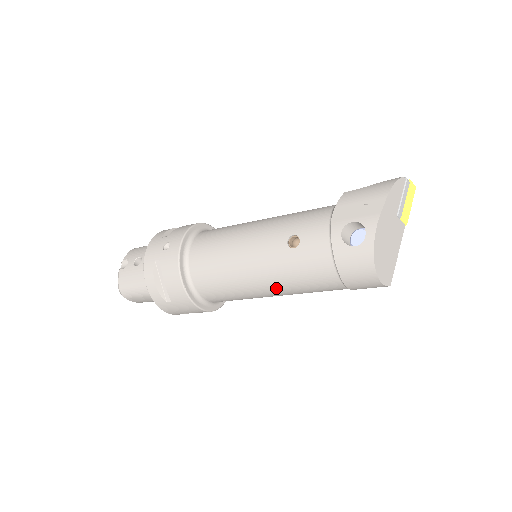
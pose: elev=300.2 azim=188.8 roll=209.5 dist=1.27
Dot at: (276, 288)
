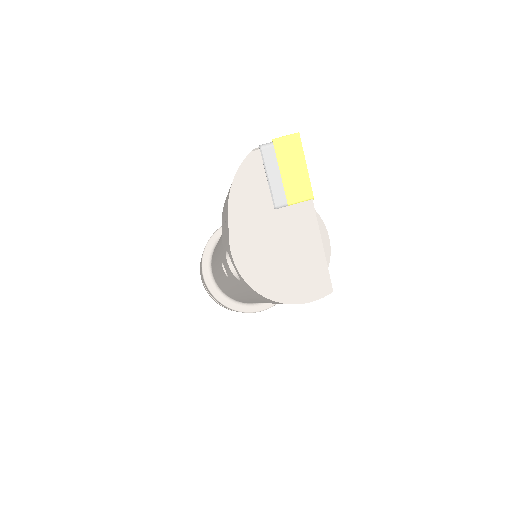
Dot at: occluded
